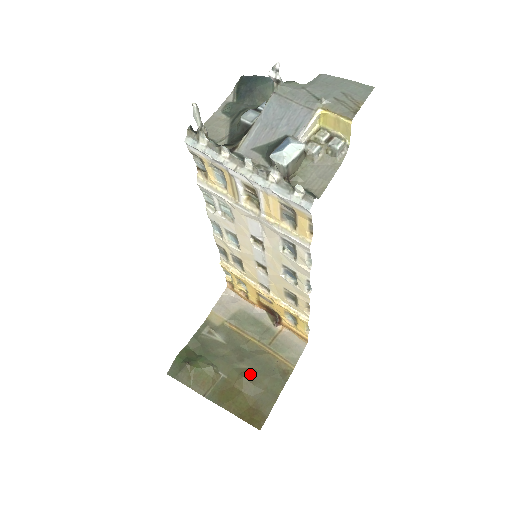
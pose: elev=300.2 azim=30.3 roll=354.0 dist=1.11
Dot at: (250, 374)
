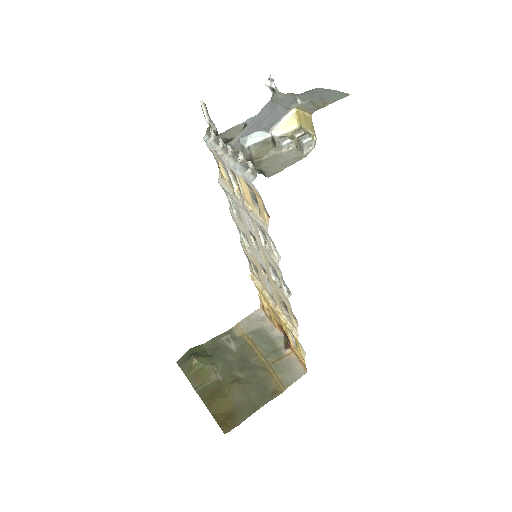
Dot at: (242, 383)
